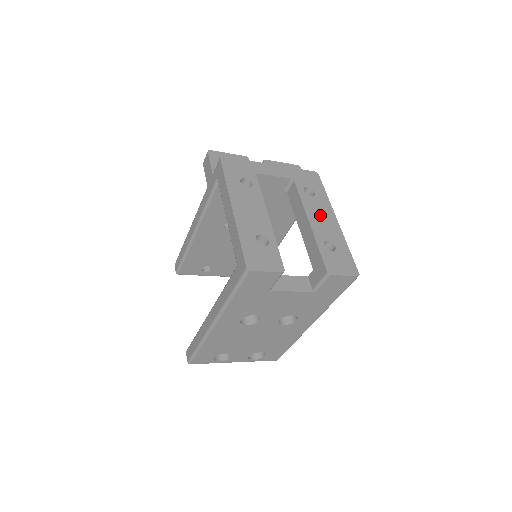
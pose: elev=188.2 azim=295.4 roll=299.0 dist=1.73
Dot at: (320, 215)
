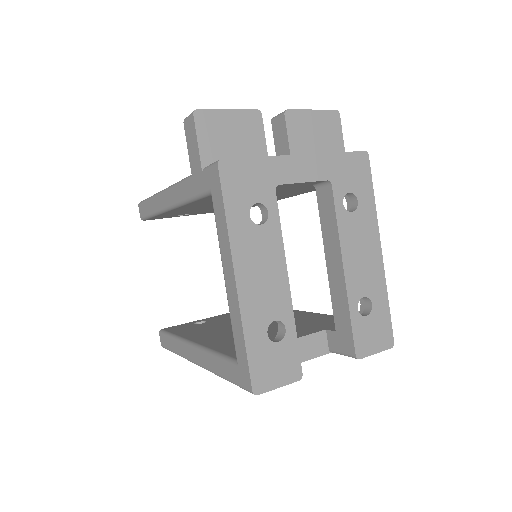
Dot at: (360, 249)
